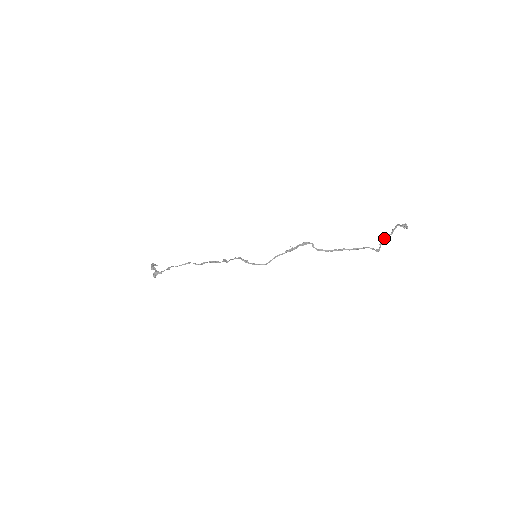
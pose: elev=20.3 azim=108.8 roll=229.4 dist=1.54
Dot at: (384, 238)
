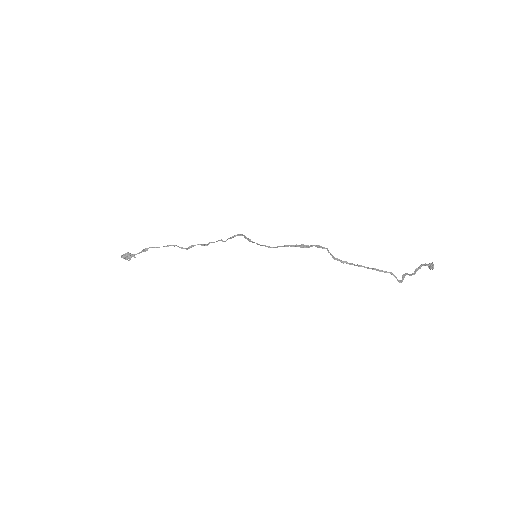
Dot at: (407, 273)
